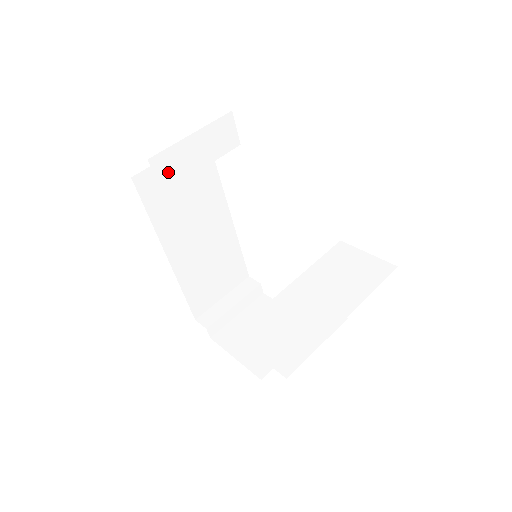
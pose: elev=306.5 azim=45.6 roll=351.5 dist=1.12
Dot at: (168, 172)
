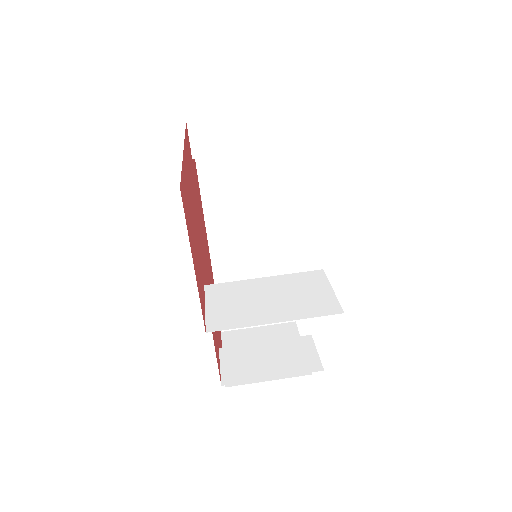
Dot at: (204, 141)
